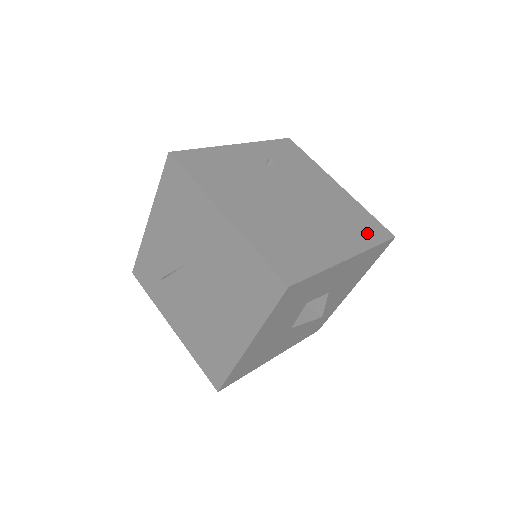
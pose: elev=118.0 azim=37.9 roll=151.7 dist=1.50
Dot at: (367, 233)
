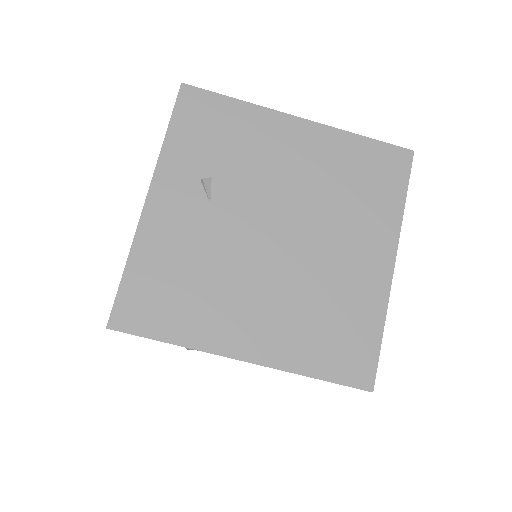
Dot at: (385, 187)
